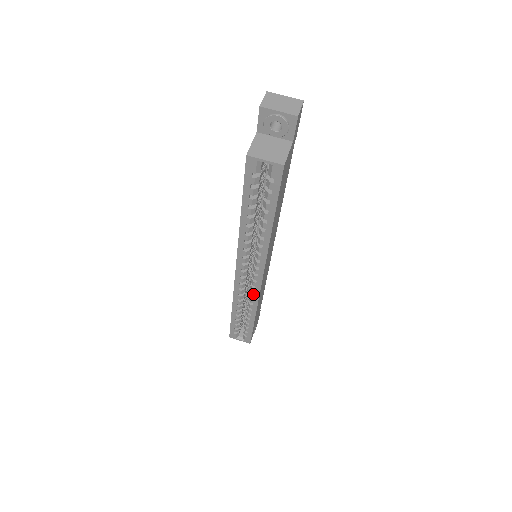
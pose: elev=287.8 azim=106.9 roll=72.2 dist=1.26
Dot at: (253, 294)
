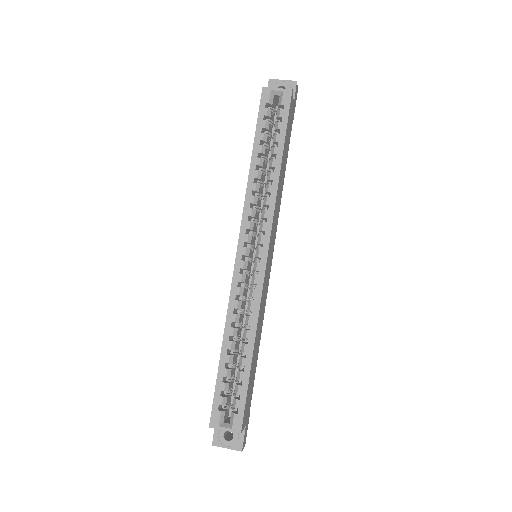
Dot at: (255, 289)
